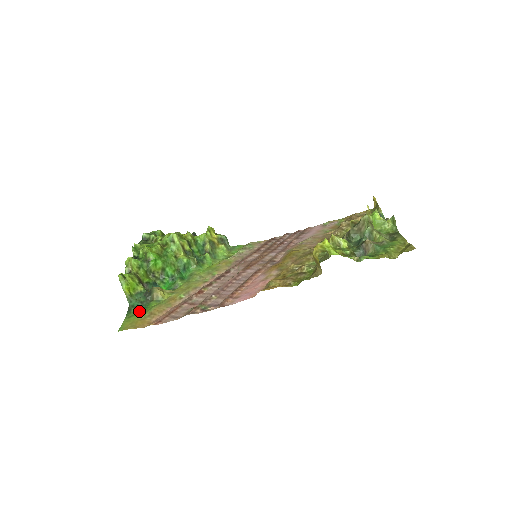
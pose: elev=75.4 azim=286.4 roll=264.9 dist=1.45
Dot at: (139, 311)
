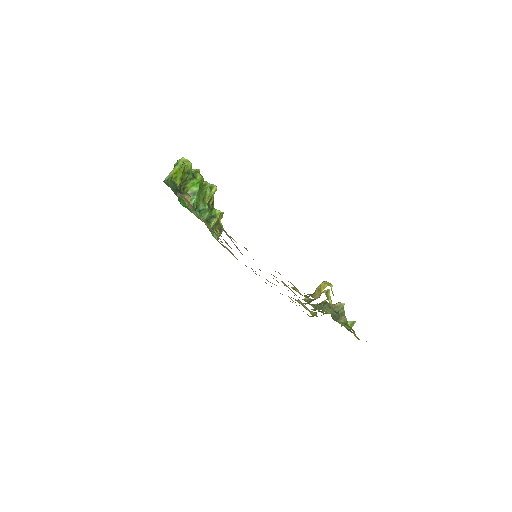
Dot at: occluded
